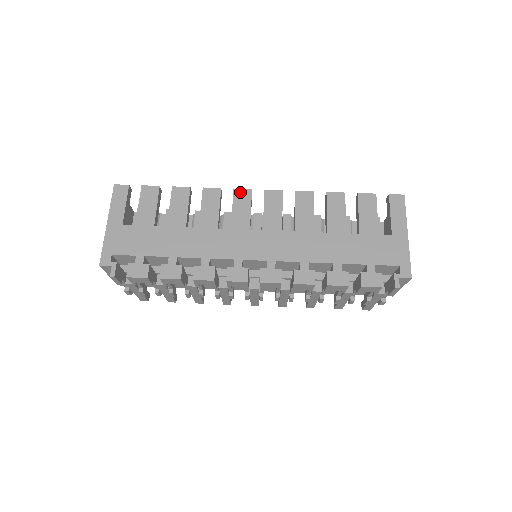
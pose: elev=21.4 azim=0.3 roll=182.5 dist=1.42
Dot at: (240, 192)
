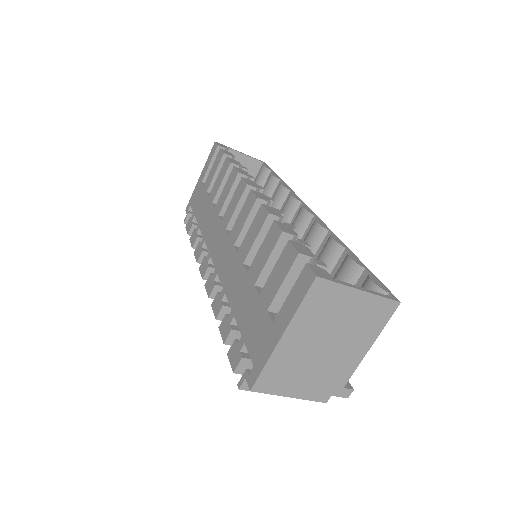
Dot at: (242, 183)
